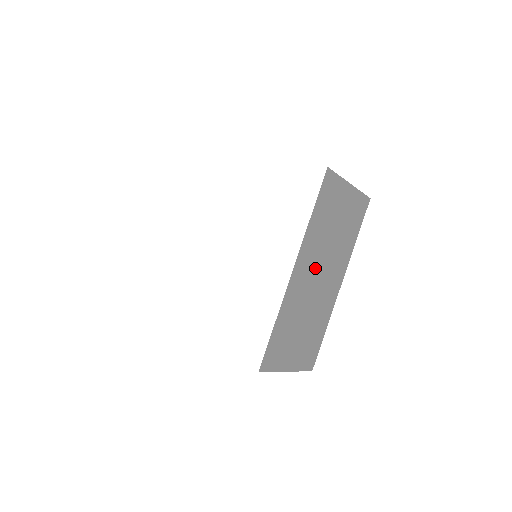
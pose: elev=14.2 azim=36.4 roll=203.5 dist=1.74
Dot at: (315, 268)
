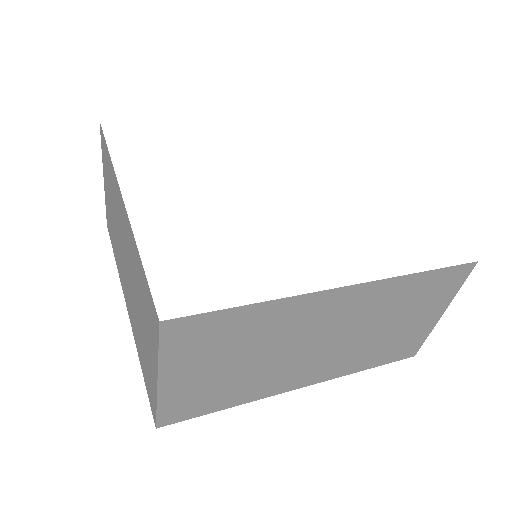
Dot at: occluded
